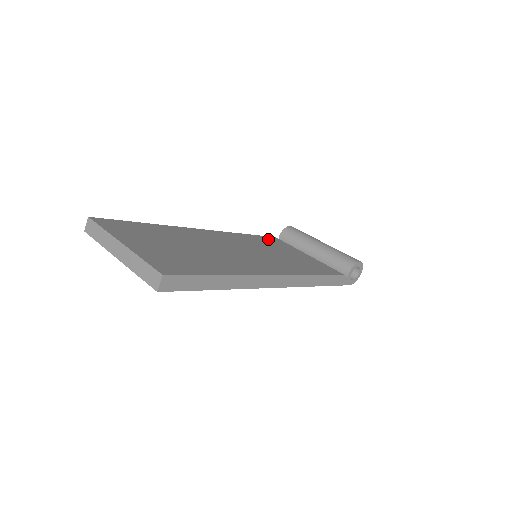
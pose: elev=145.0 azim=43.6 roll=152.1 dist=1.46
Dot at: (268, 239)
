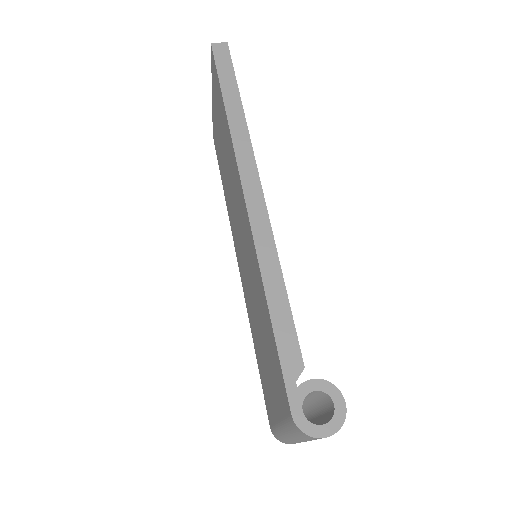
Dot at: occluded
